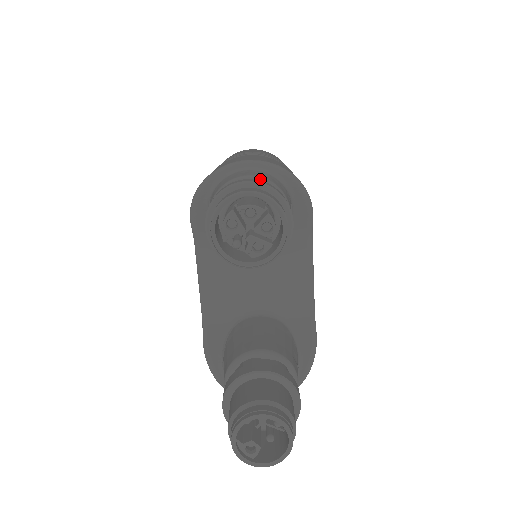
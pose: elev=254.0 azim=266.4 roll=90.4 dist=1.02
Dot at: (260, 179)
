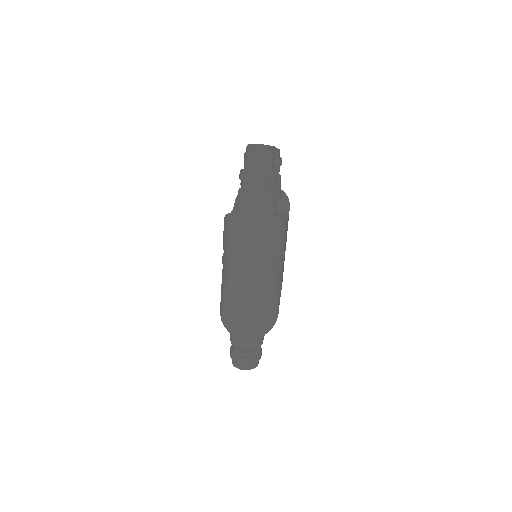
Dot at: occluded
